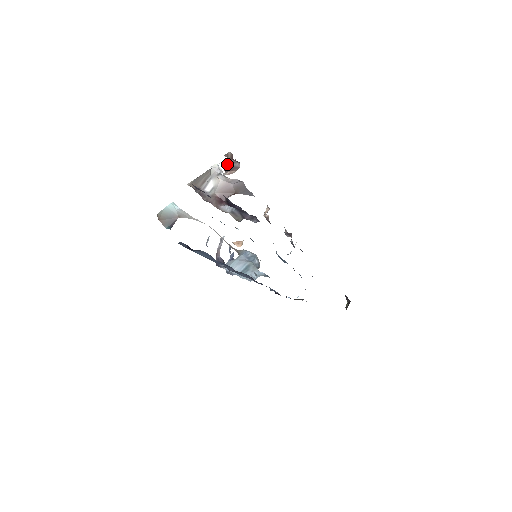
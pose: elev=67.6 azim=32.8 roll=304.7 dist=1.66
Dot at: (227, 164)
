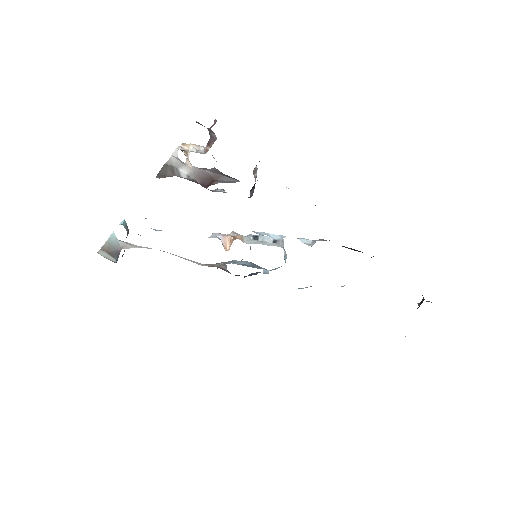
Dot at: occluded
